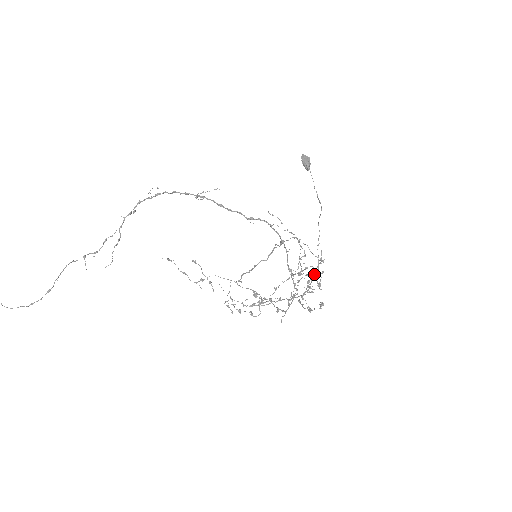
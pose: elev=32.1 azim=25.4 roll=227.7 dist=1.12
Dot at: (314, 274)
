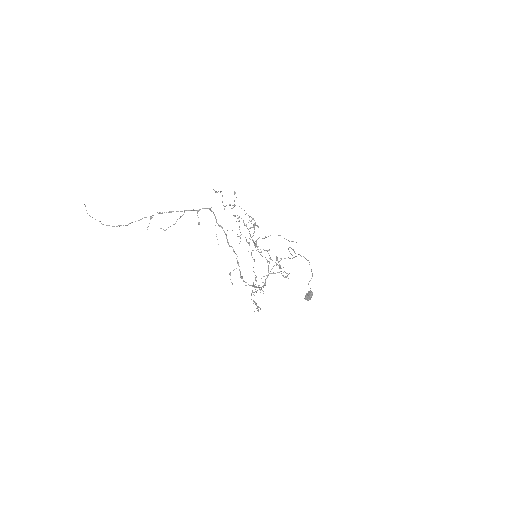
Dot at: occluded
